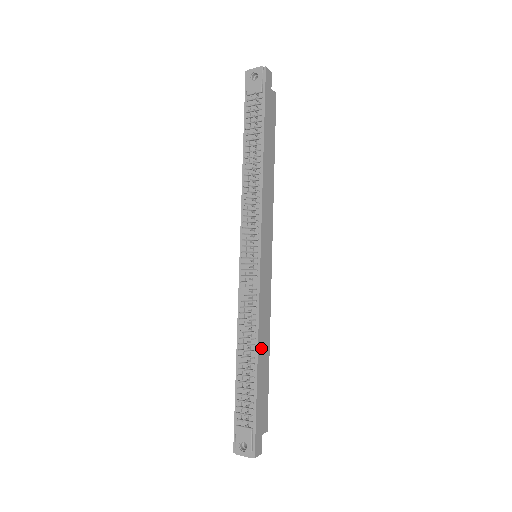
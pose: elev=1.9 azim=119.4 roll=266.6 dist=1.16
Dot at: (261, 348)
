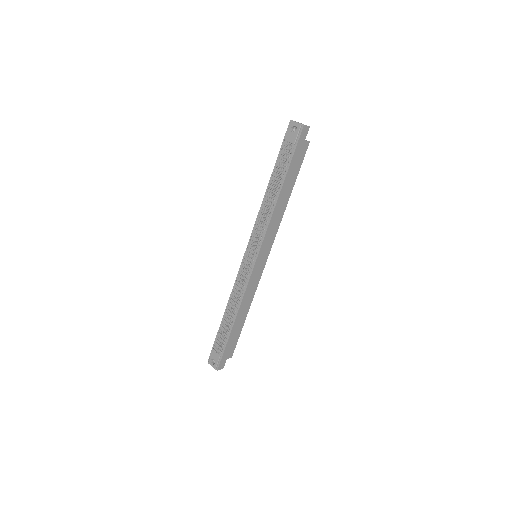
Dot at: (240, 314)
